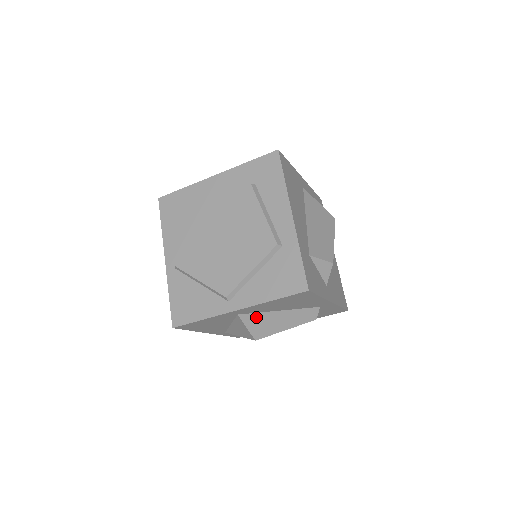
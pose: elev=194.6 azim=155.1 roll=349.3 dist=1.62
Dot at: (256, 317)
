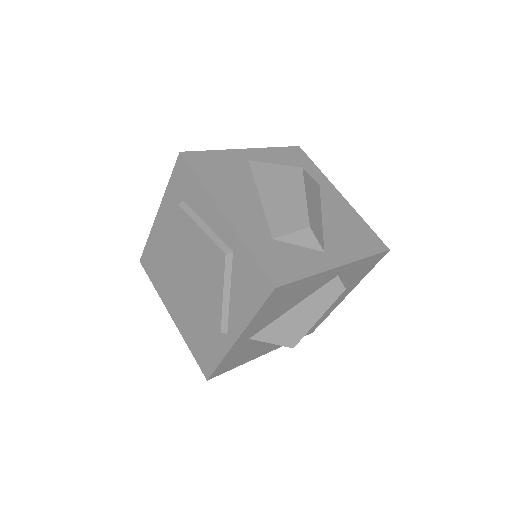
Dot at: (272, 329)
